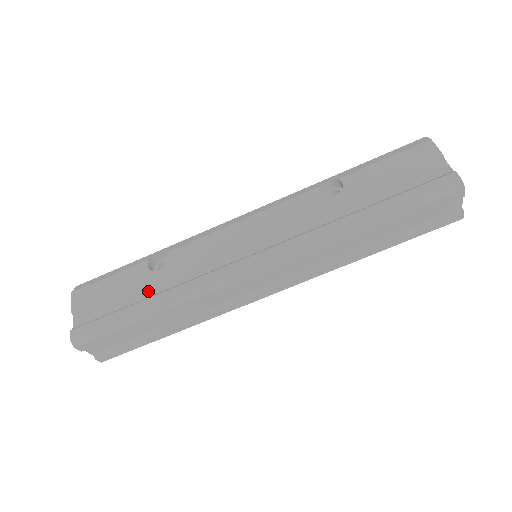
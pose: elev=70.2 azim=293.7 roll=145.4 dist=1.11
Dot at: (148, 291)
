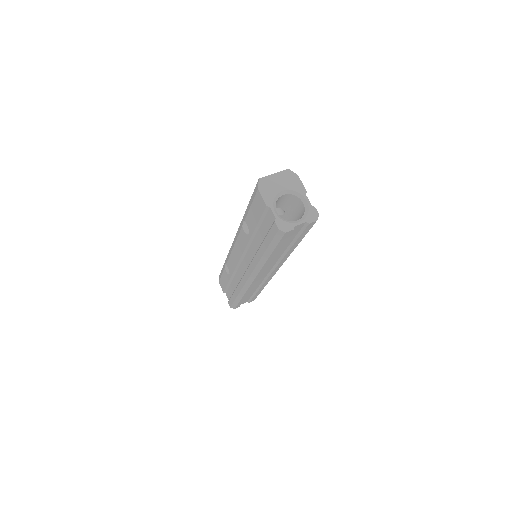
Dot at: (234, 285)
